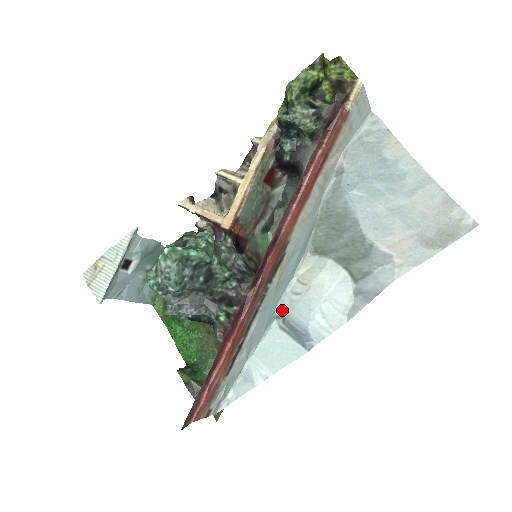
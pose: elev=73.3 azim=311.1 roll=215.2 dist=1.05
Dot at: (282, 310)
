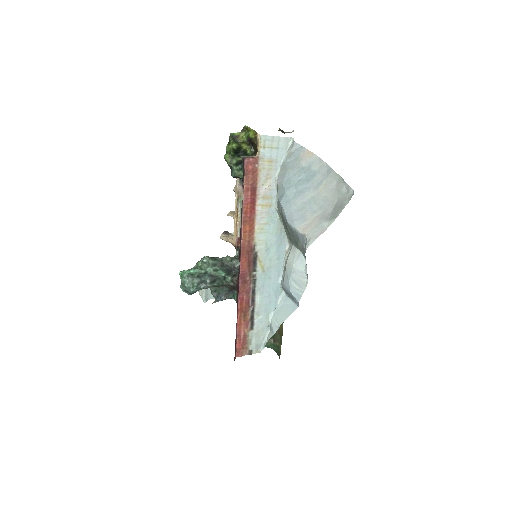
Dot at: (281, 284)
